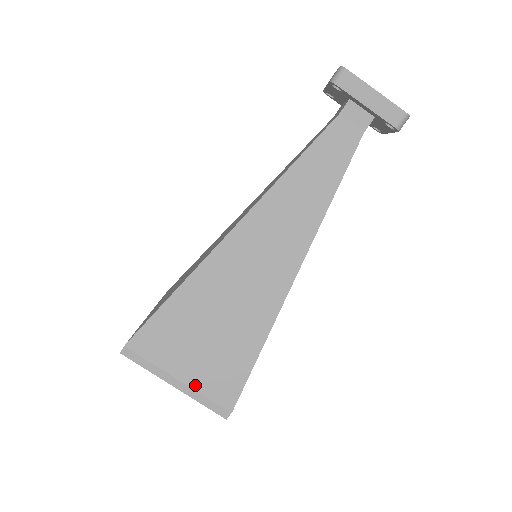
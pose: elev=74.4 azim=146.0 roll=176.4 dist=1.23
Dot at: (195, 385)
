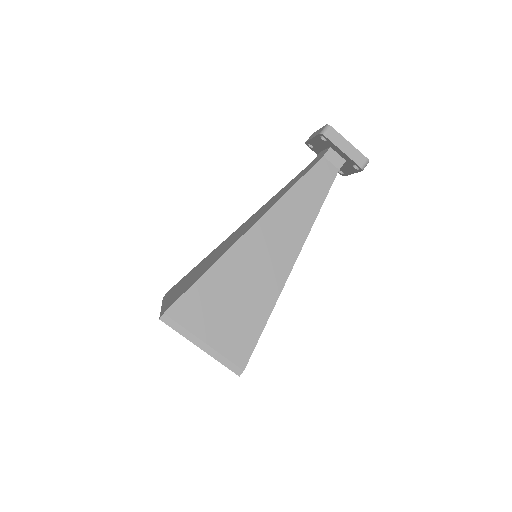
Dot at: (217, 347)
